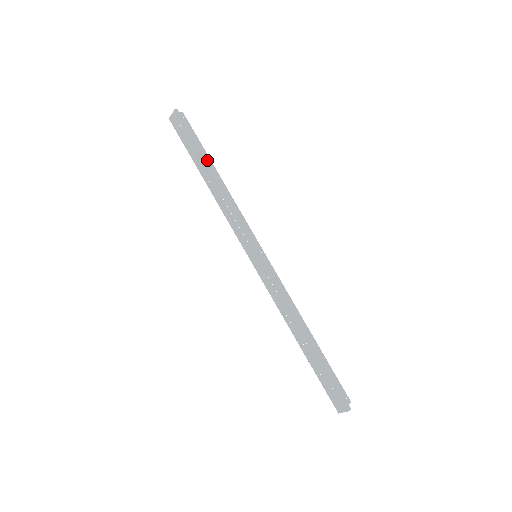
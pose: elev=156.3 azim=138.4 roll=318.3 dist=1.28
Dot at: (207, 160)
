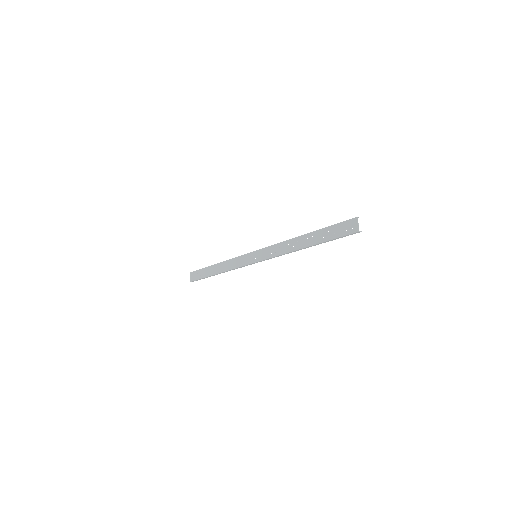
Dot at: (212, 266)
